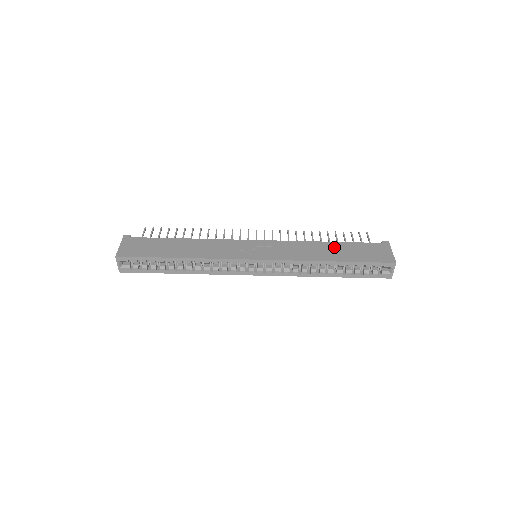
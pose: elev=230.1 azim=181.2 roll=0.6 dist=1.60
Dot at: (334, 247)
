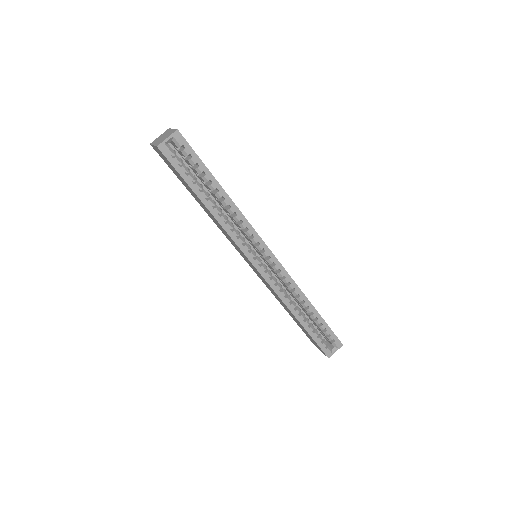
Dot at: occluded
